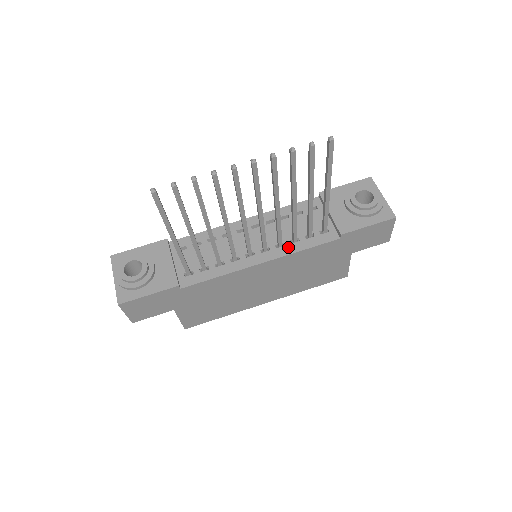
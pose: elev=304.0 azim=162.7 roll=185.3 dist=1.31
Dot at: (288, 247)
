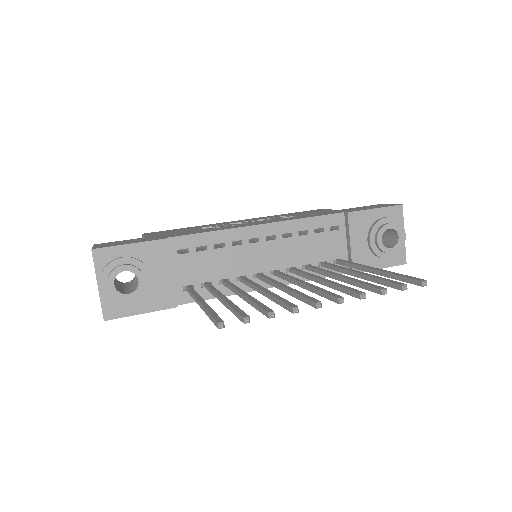
Dot at: occluded
